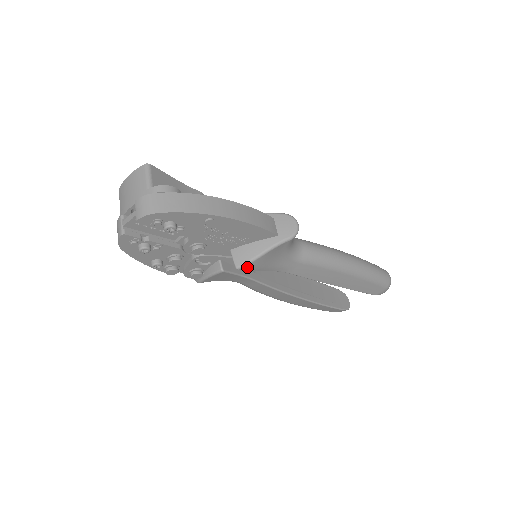
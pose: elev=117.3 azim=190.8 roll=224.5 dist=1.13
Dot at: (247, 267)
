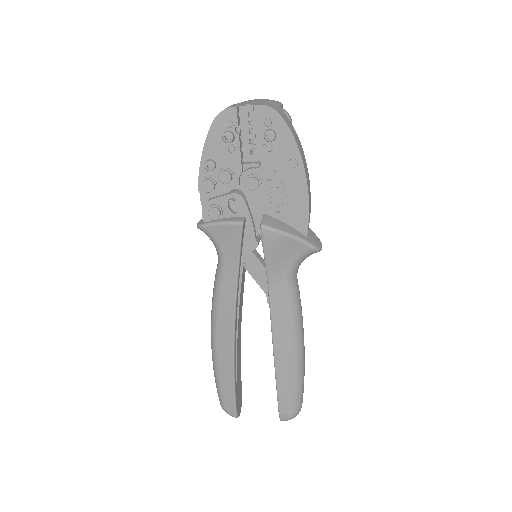
Dot at: (268, 233)
